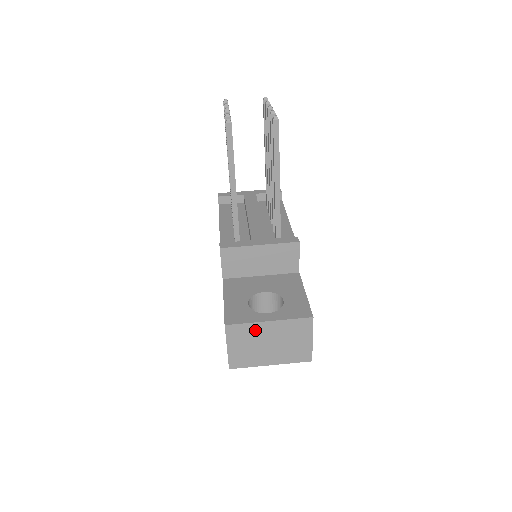
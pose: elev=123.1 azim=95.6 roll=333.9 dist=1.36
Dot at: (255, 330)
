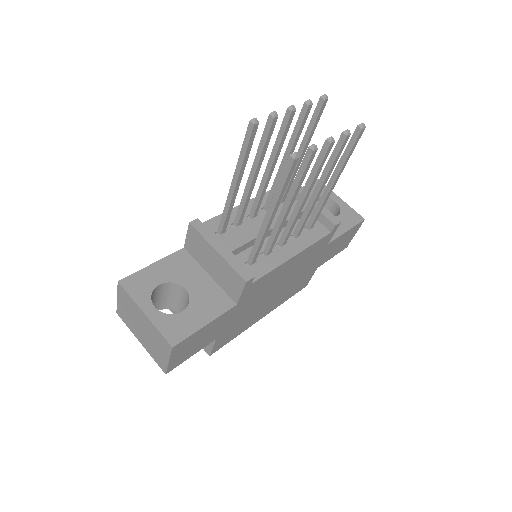
Dot at: (135, 308)
